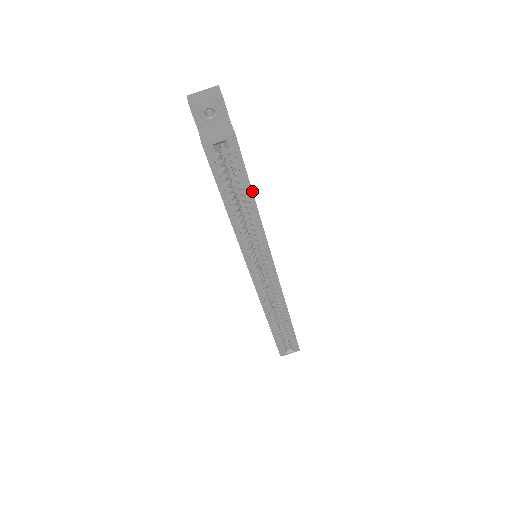
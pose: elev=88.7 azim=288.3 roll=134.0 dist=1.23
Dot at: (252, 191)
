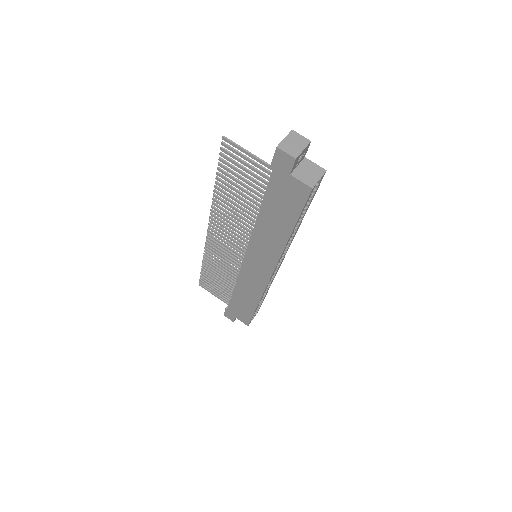
Dot at: occluded
